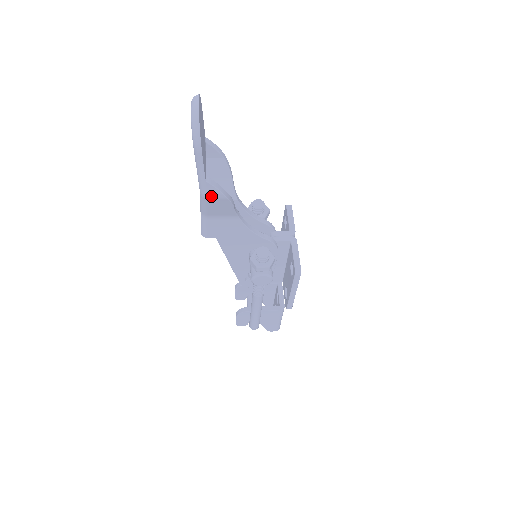
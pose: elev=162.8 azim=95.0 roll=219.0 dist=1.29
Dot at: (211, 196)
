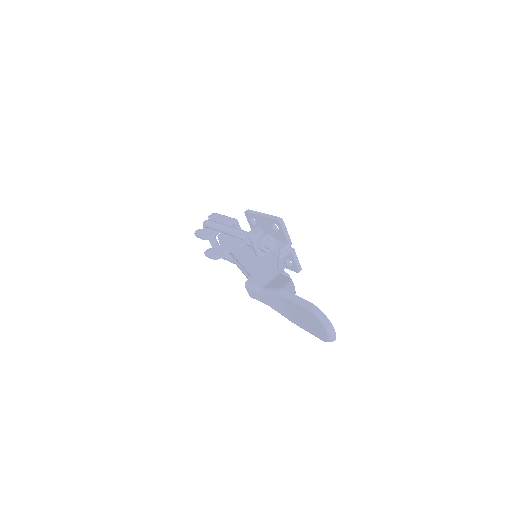
Dot at: occluded
